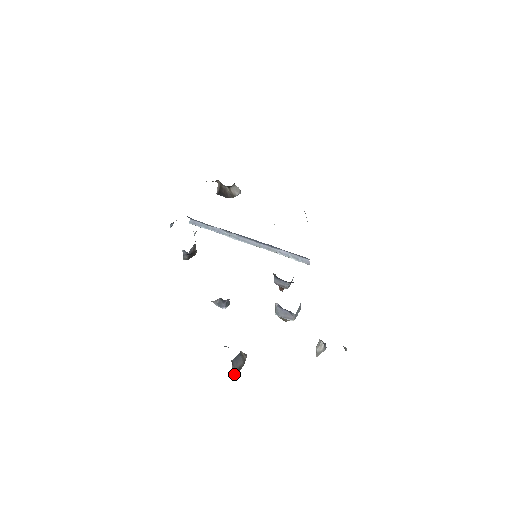
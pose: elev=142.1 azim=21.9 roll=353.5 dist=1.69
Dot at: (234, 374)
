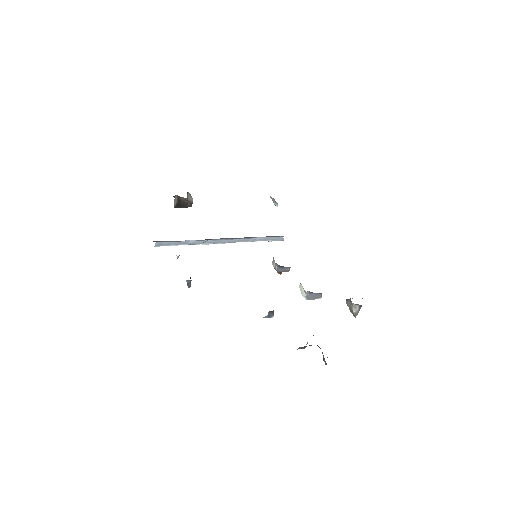
Dot at: occluded
